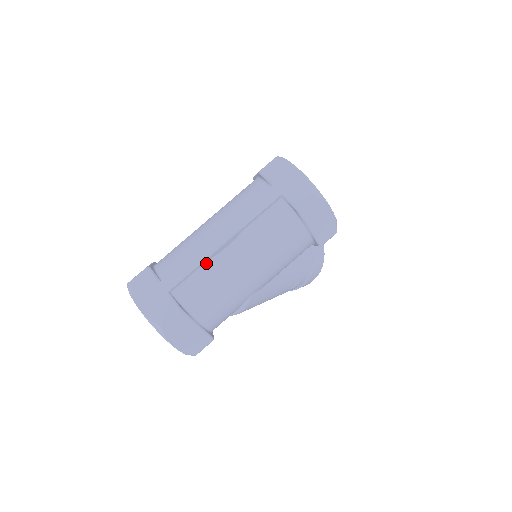
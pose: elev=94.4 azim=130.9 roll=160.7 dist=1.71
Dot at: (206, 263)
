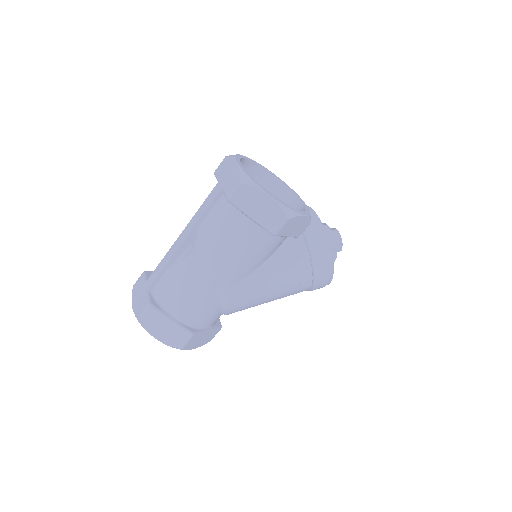
Dot at: (173, 263)
